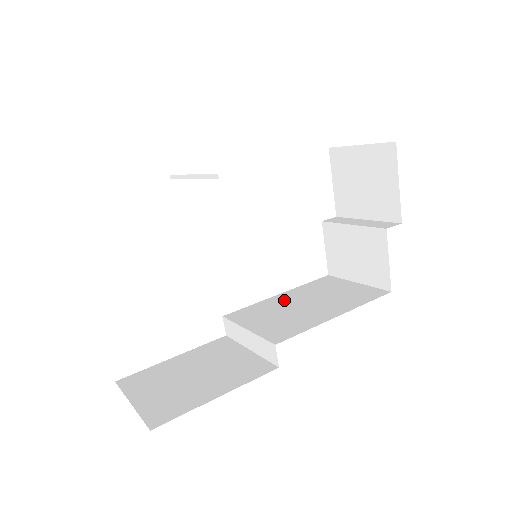
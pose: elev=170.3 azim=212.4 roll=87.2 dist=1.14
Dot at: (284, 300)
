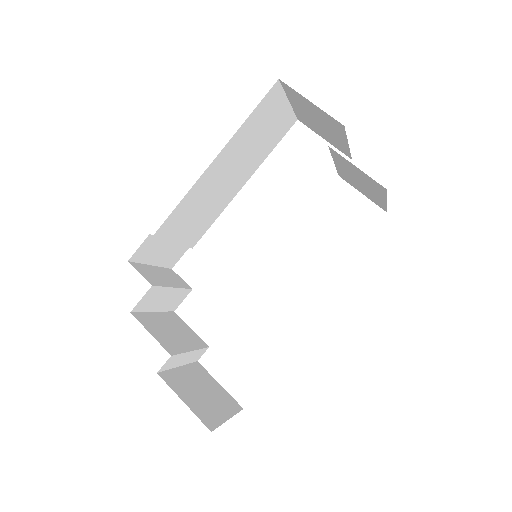
Dot at: occluded
